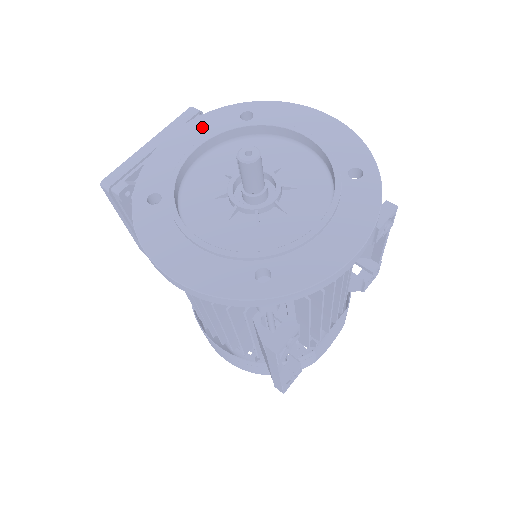
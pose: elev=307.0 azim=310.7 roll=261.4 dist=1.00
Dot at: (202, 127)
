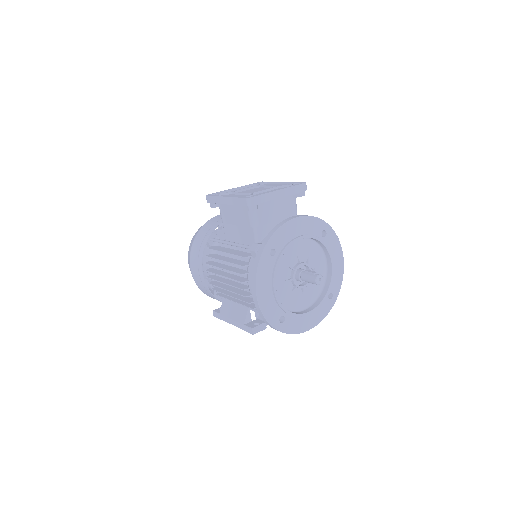
Dot at: (309, 225)
